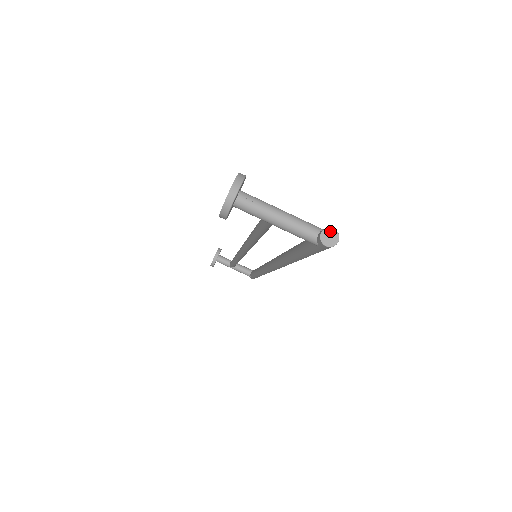
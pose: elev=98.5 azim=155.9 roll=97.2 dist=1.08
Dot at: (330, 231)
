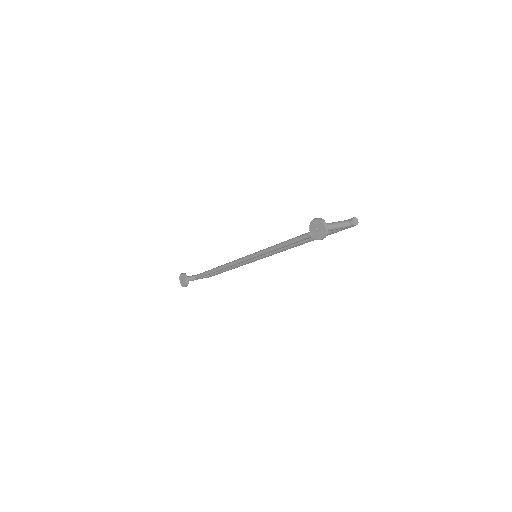
Dot at: (354, 219)
